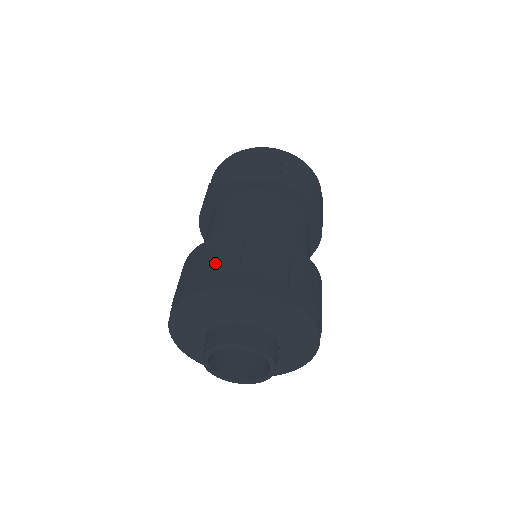
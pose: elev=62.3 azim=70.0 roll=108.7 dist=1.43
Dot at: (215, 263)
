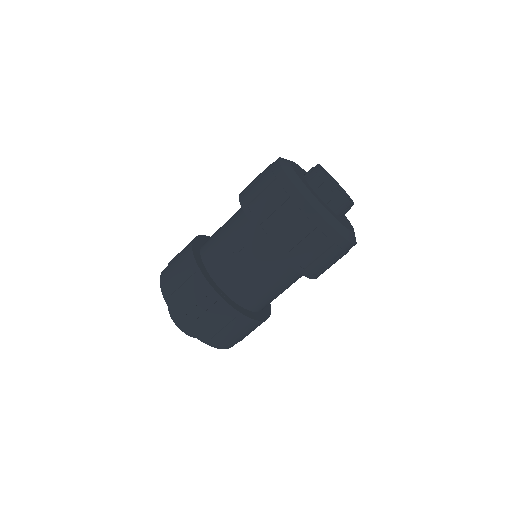
Dot at: (219, 328)
